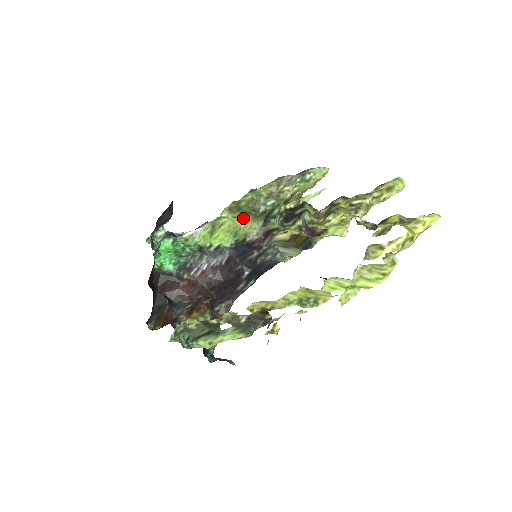
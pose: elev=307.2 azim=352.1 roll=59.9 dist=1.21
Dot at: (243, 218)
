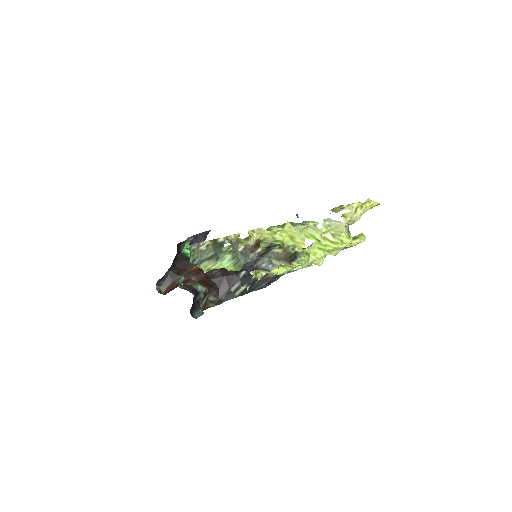
Dot at: occluded
